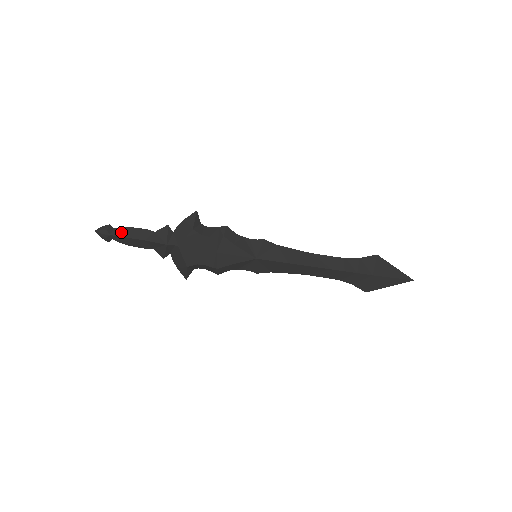
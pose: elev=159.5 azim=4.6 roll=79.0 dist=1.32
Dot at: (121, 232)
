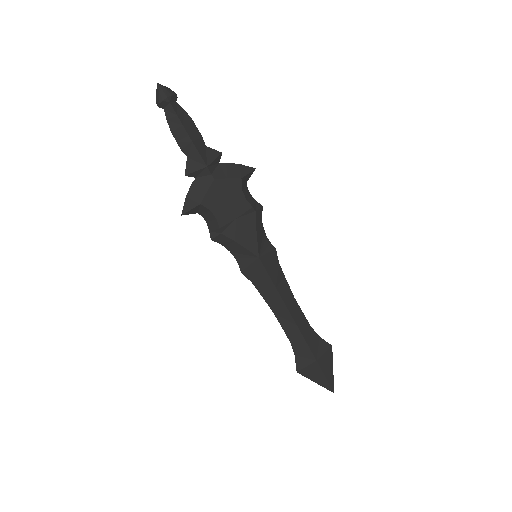
Dot at: (180, 112)
